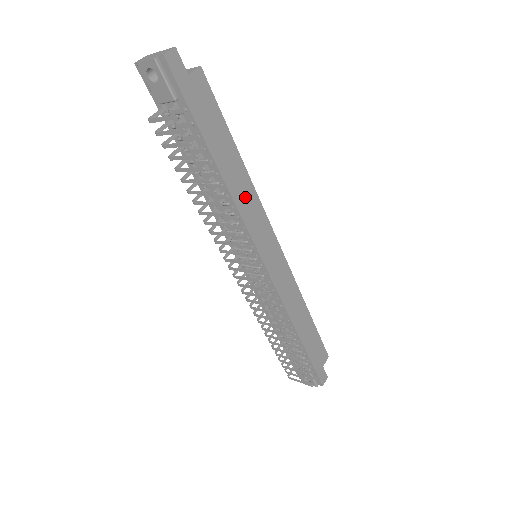
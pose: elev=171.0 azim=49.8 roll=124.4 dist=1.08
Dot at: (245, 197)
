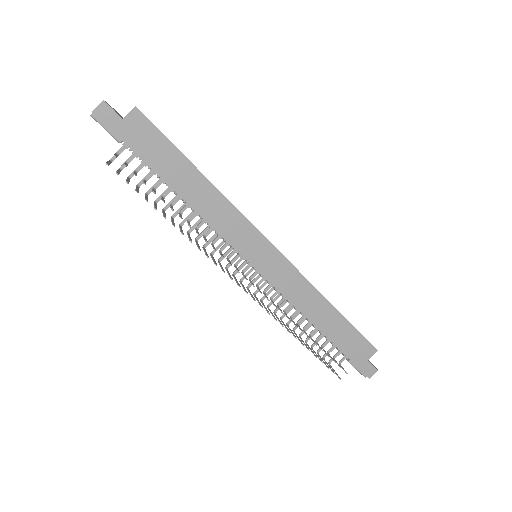
Dot at: (215, 210)
